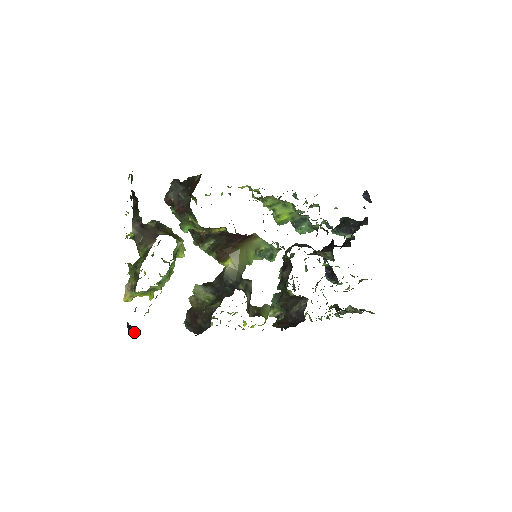
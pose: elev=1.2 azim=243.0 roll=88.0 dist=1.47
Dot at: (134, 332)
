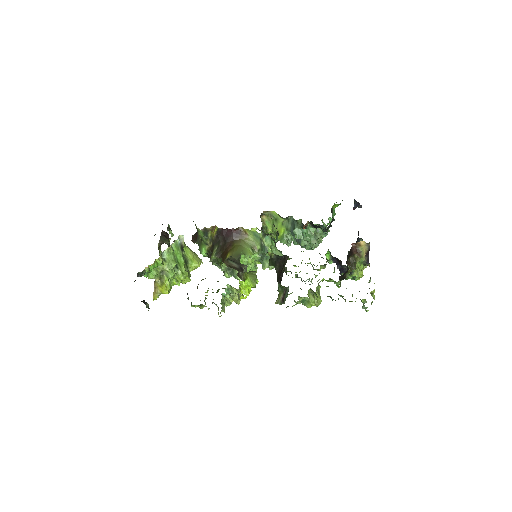
Dot at: occluded
